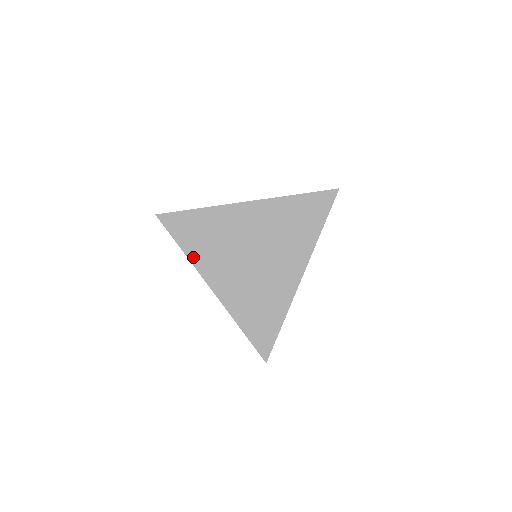
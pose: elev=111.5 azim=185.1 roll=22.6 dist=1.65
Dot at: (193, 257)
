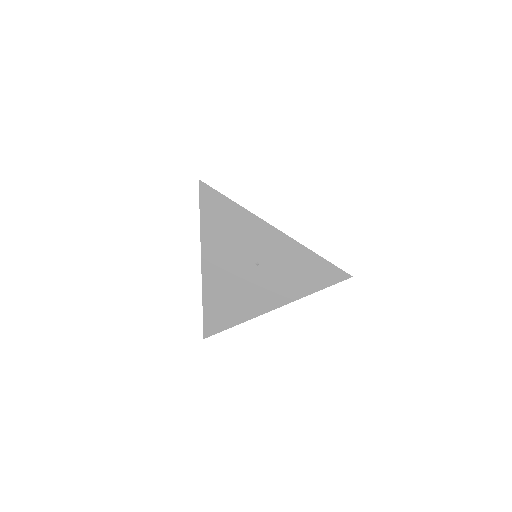
Dot at: occluded
